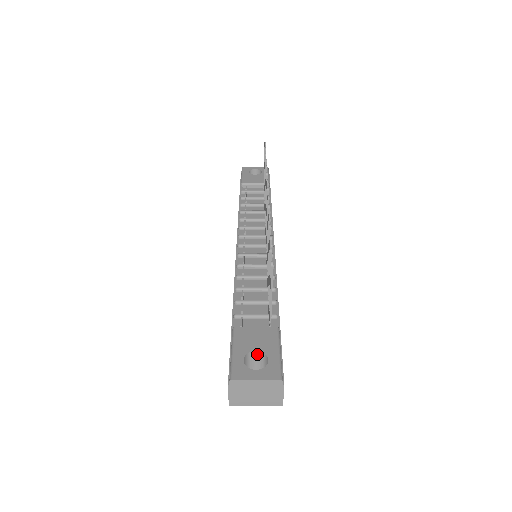
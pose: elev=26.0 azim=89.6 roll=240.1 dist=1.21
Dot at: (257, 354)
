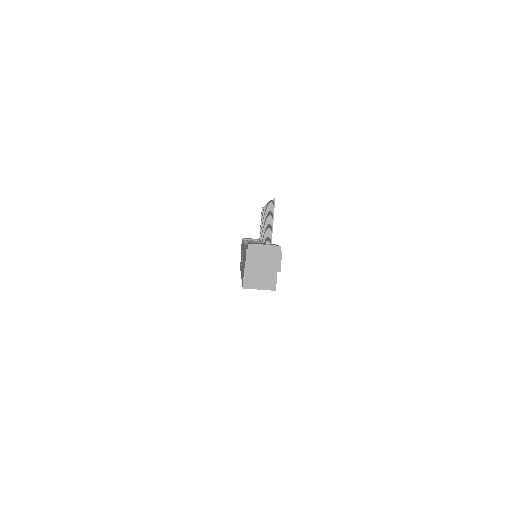
Dot at: occluded
